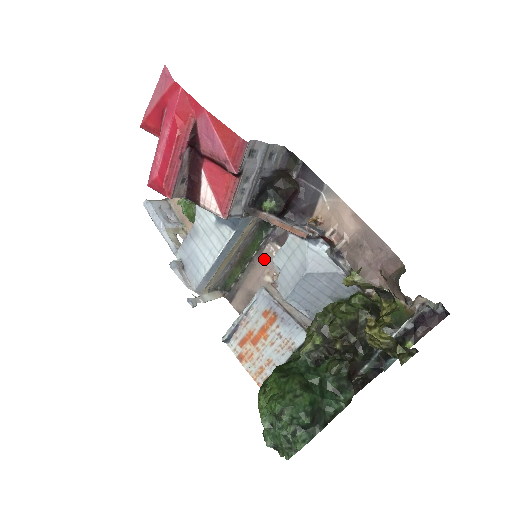
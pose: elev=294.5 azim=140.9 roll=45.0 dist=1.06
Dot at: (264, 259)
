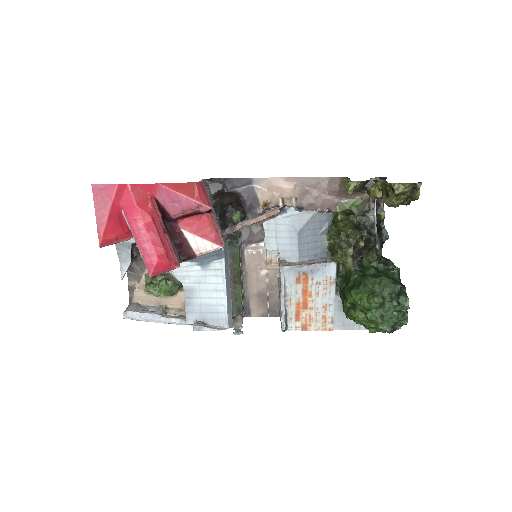
Dot at: (250, 263)
